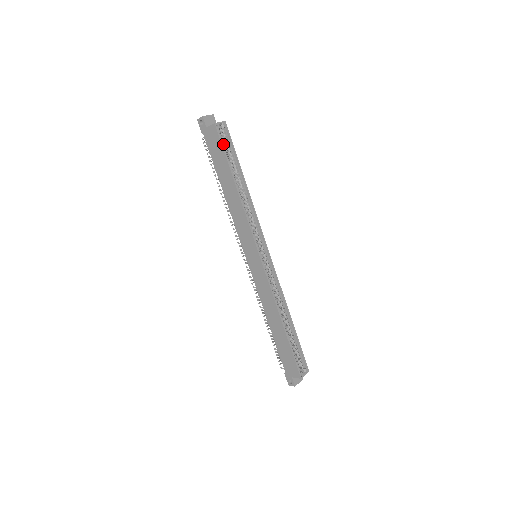
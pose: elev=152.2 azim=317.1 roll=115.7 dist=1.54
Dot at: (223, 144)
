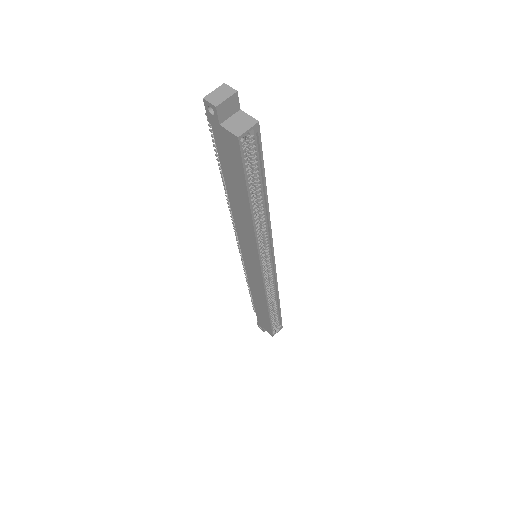
Dot at: (245, 161)
